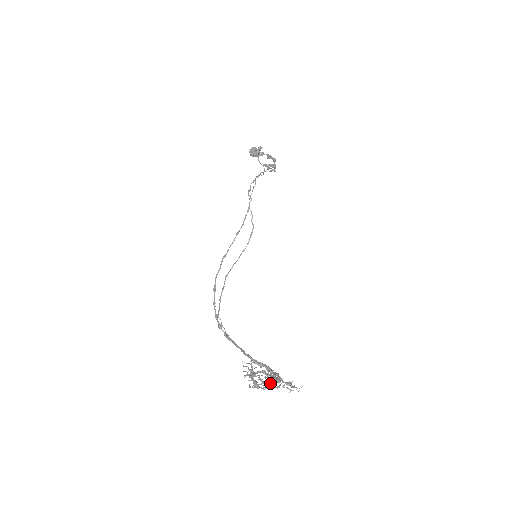
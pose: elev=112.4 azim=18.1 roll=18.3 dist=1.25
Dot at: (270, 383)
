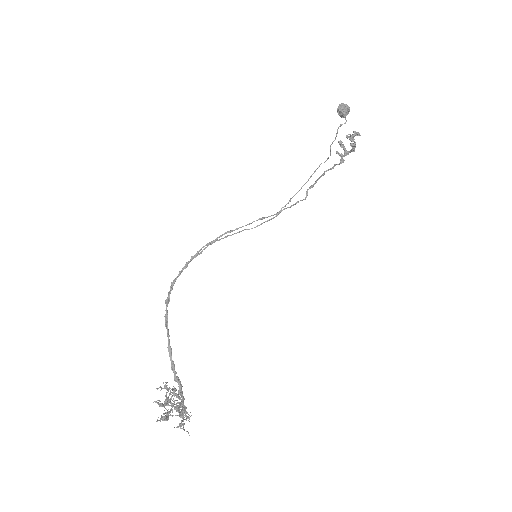
Dot at: occluded
